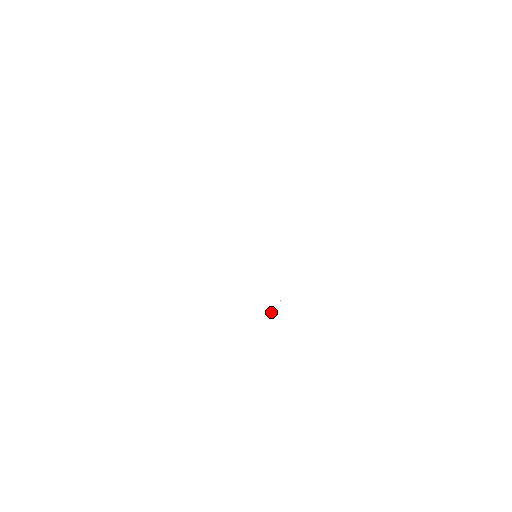
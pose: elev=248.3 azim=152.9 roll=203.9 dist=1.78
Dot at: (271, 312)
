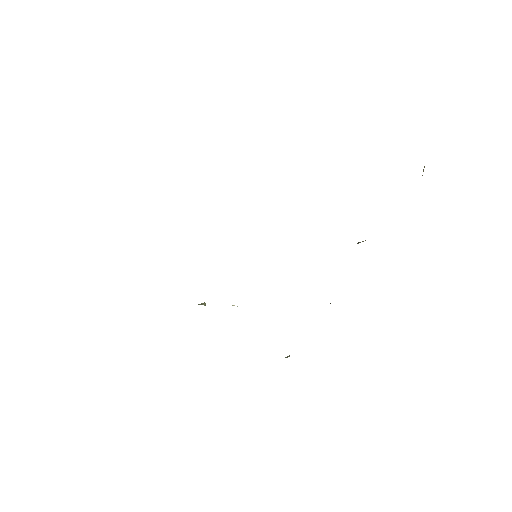
Dot at: (205, 305)
